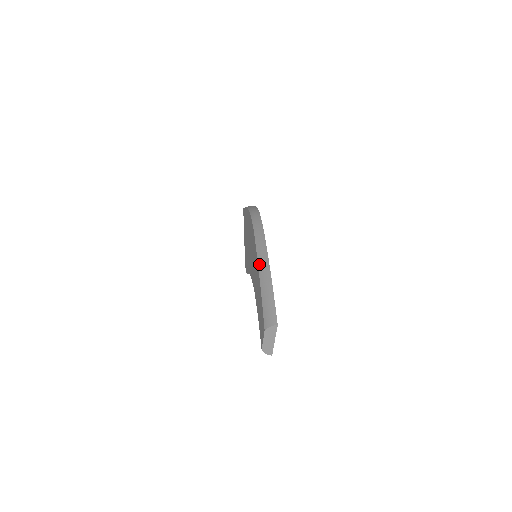
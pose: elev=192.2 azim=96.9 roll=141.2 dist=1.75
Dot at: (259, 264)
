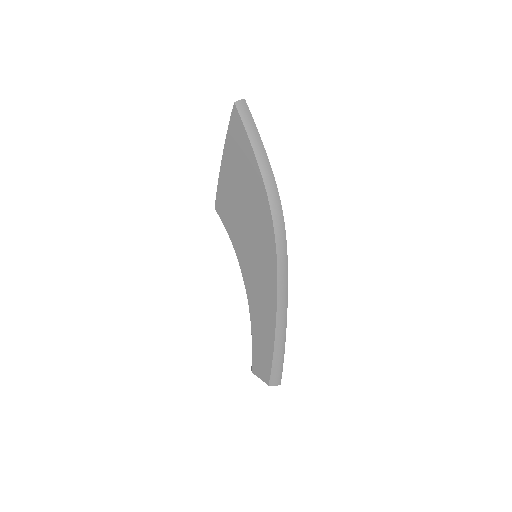
Dot at: (277, 325)
